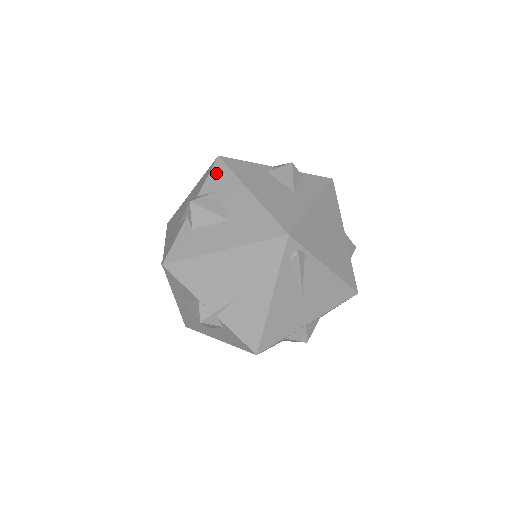
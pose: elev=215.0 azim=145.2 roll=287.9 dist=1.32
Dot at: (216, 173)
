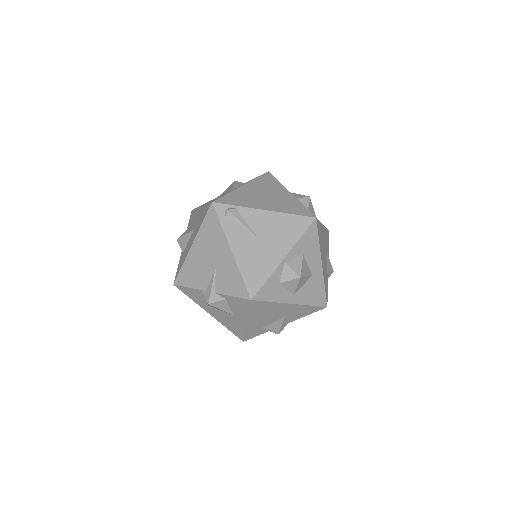
Dot at: (191, 218)
